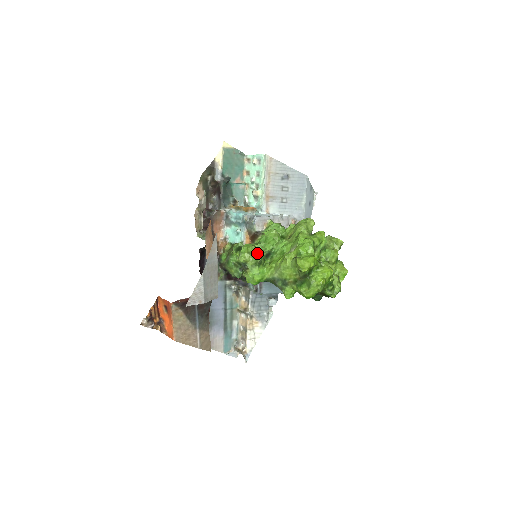
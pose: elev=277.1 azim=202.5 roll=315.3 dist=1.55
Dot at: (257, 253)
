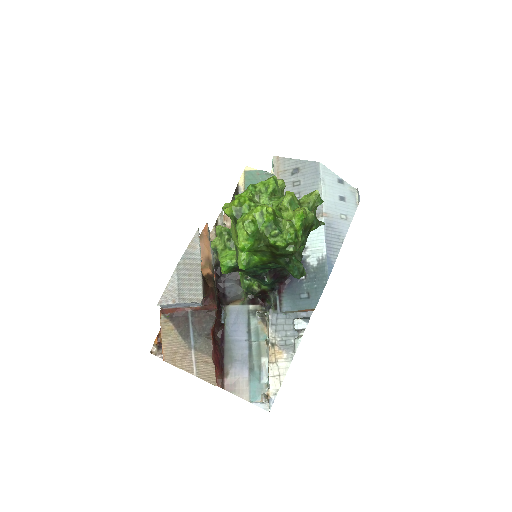
Dot at: (221, 230)
